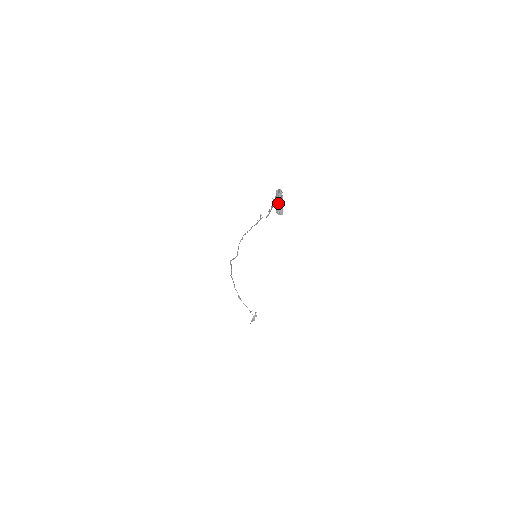
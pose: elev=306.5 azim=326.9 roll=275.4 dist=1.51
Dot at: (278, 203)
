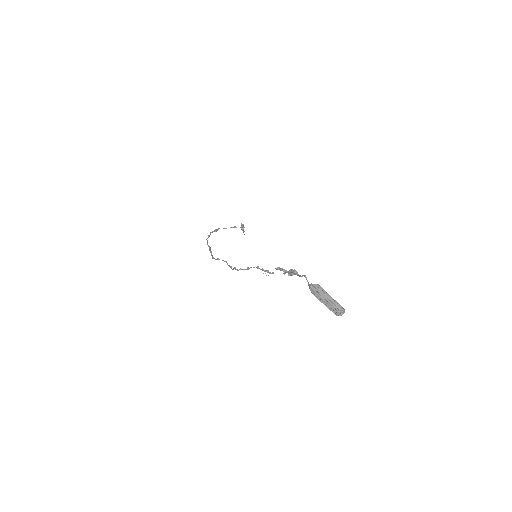
Dot at: (326, 302)
